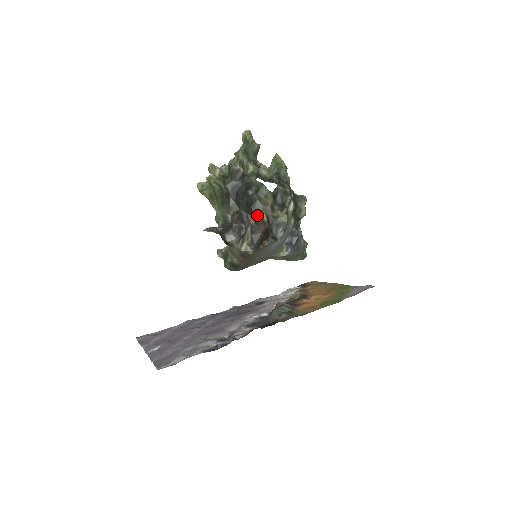
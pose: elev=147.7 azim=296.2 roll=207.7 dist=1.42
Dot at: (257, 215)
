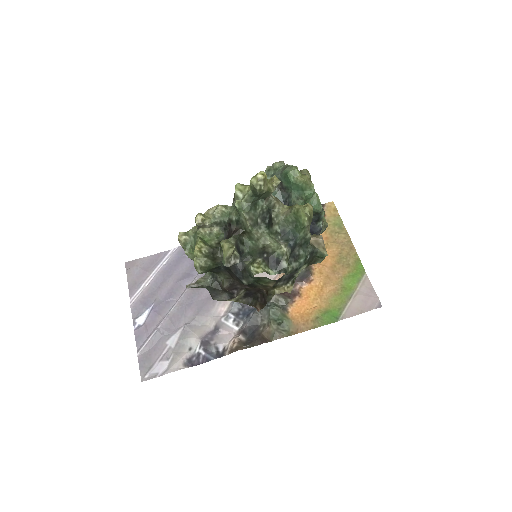
Dot at: (254, 287)
